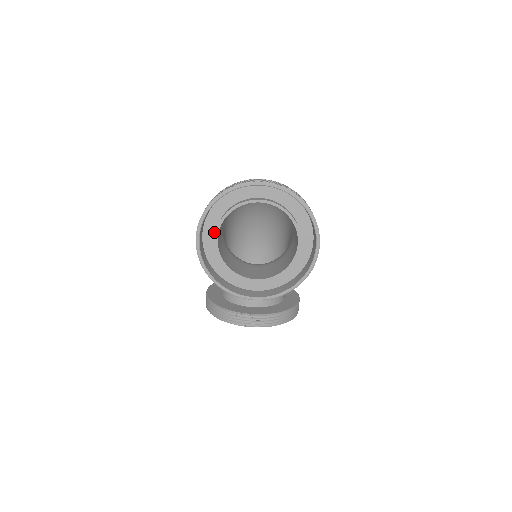
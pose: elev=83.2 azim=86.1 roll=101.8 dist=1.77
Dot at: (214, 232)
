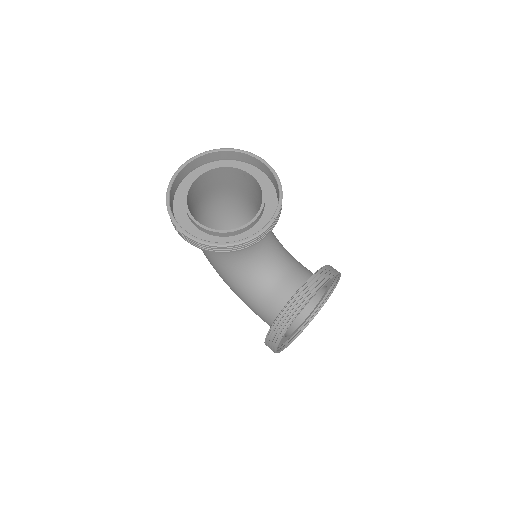
Dot at: (193, 227)
